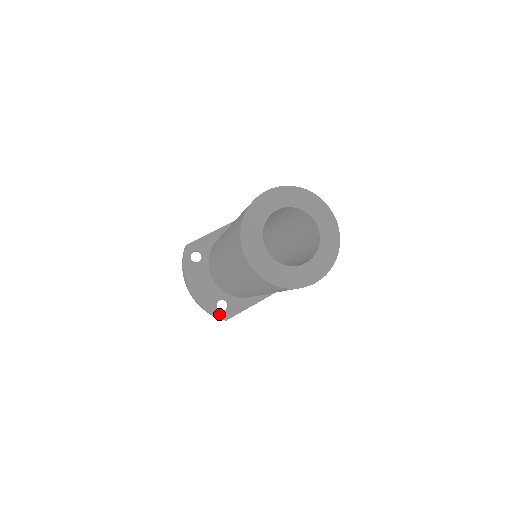
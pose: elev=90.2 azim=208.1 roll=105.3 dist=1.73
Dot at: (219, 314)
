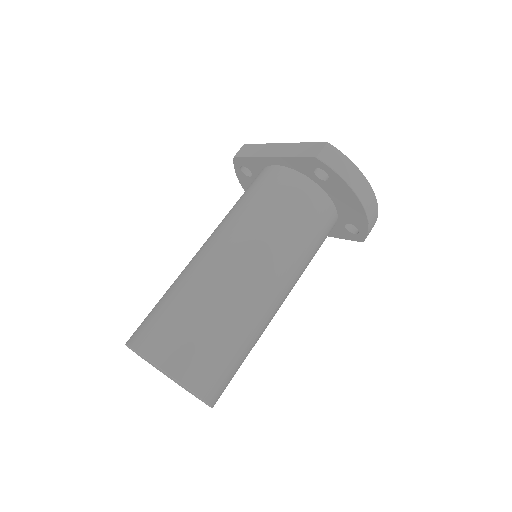
Dot at: occluded
